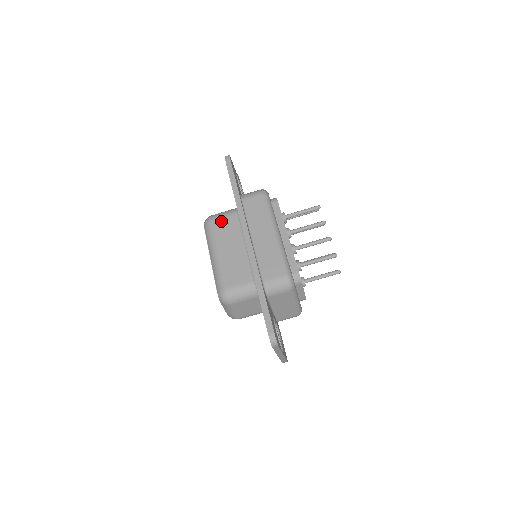
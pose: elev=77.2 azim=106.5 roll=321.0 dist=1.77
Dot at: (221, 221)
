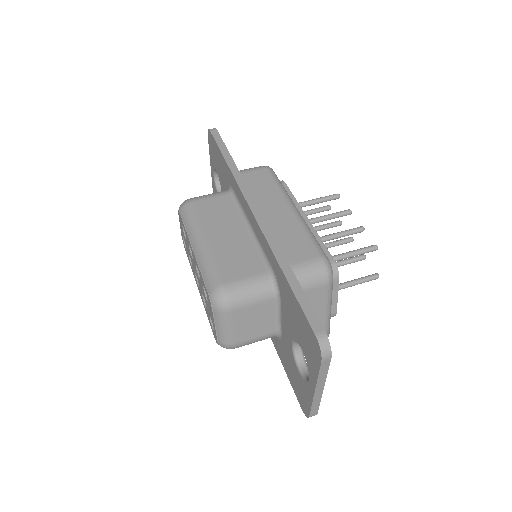
Dot at: (207, 202)
